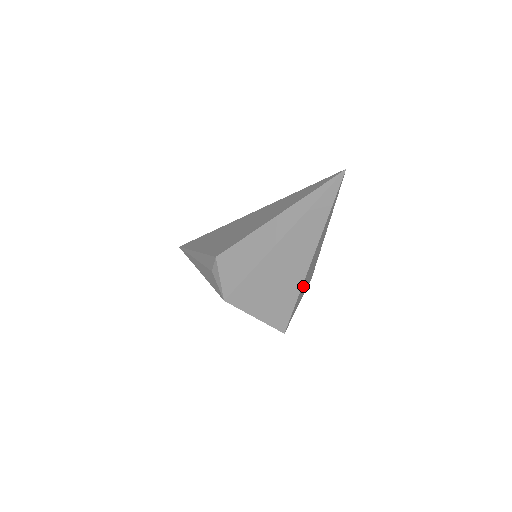
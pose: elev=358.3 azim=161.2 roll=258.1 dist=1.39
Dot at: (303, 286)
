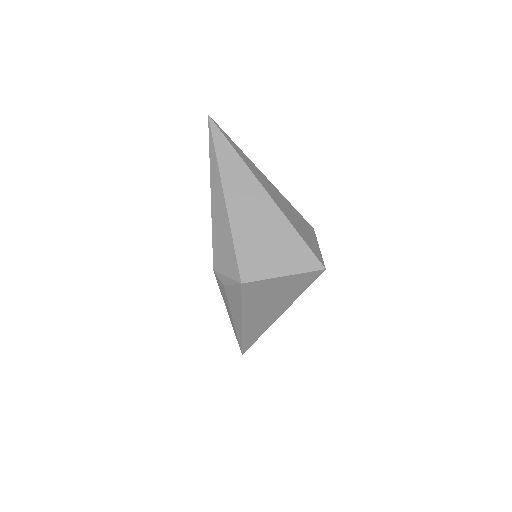
Dot at: (291, 220)
